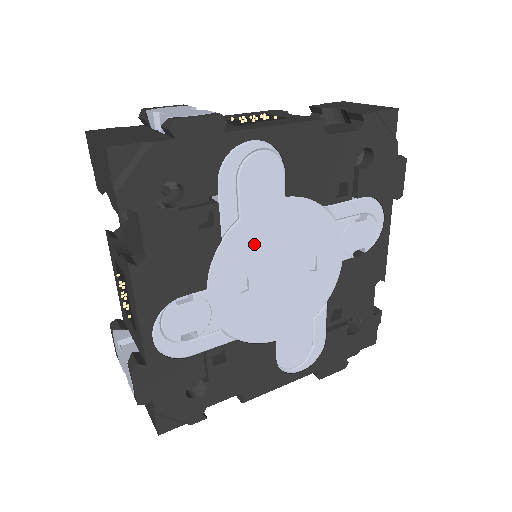
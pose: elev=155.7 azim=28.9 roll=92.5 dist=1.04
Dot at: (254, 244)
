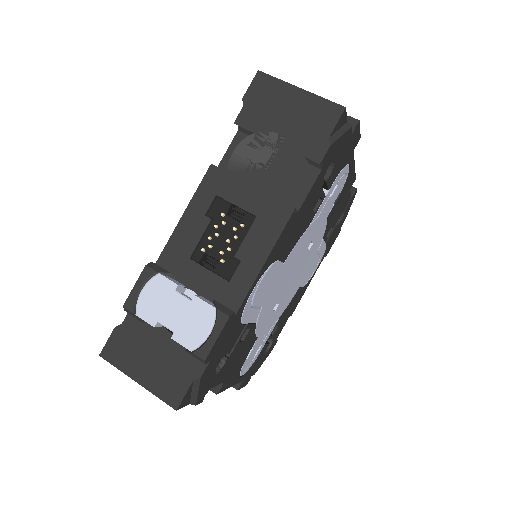
Dot at: (274, 297)
